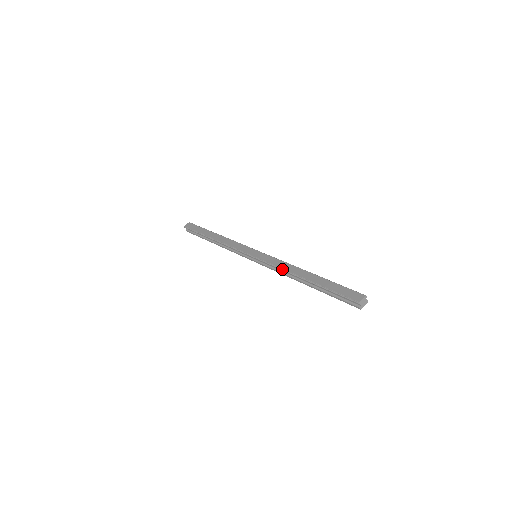
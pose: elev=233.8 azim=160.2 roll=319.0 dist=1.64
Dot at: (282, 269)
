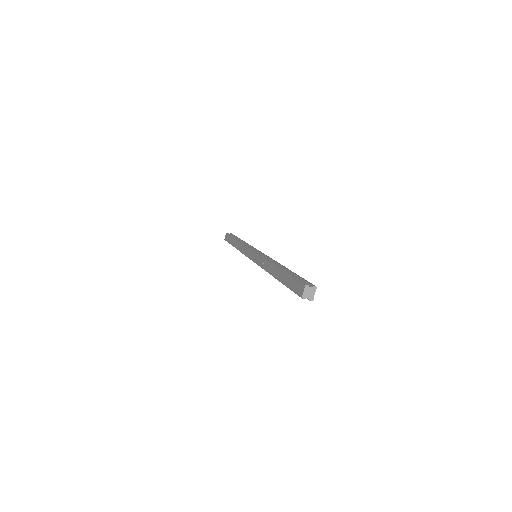
Dot at: occluded
